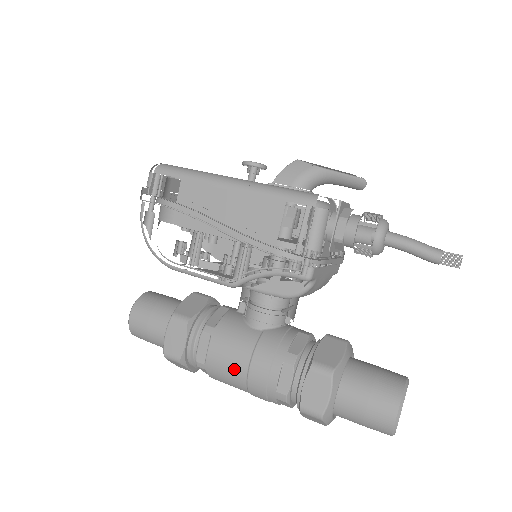
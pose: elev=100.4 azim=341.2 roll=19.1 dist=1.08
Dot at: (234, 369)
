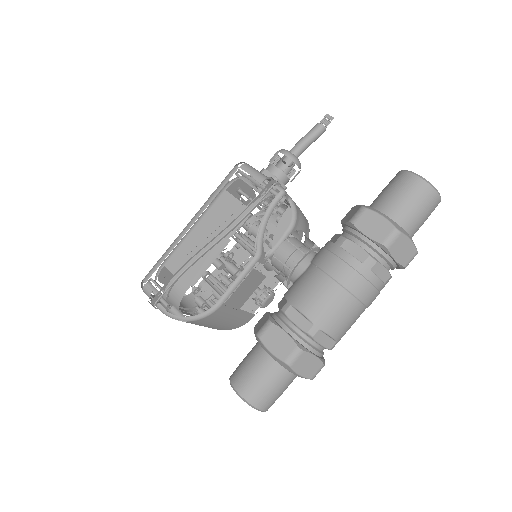
Dot at: (328, 294)
